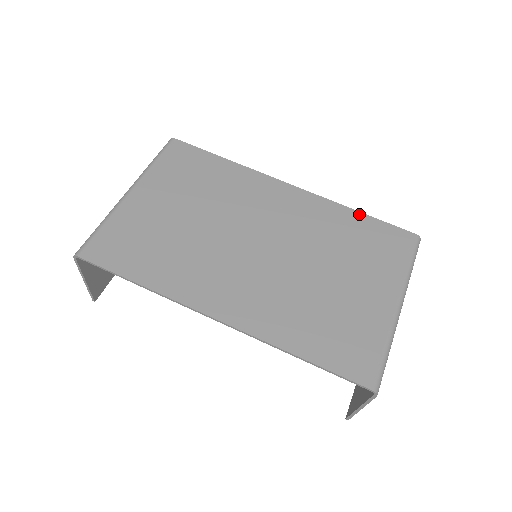
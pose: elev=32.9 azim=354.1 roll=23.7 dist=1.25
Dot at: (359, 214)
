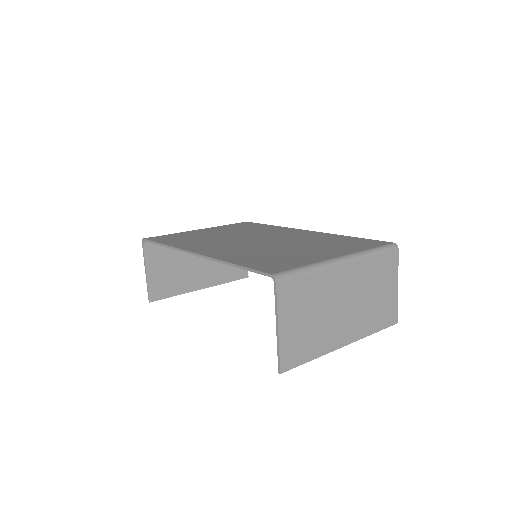
Dot at: (349, 237)
